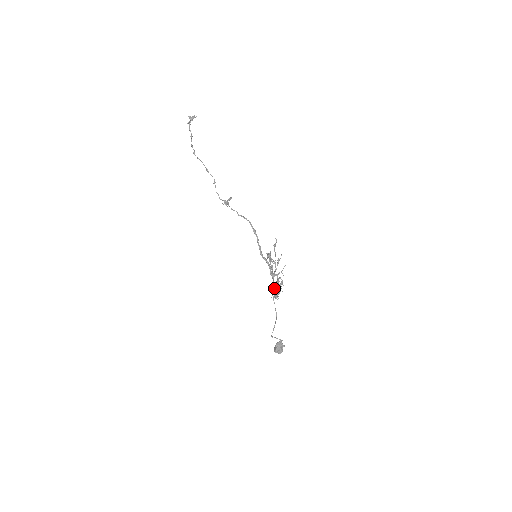
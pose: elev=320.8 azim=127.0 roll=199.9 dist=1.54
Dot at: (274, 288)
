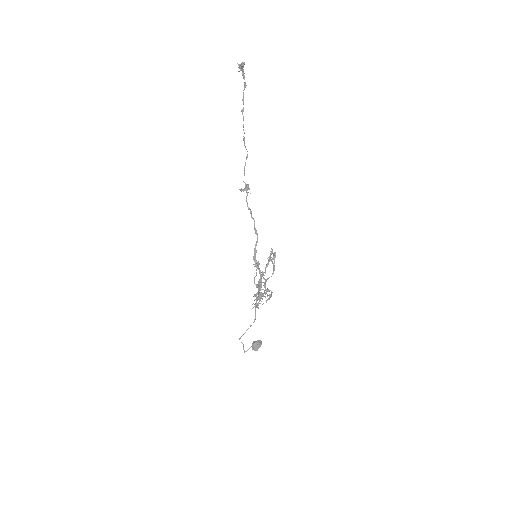
Dot at: (257, 296)
